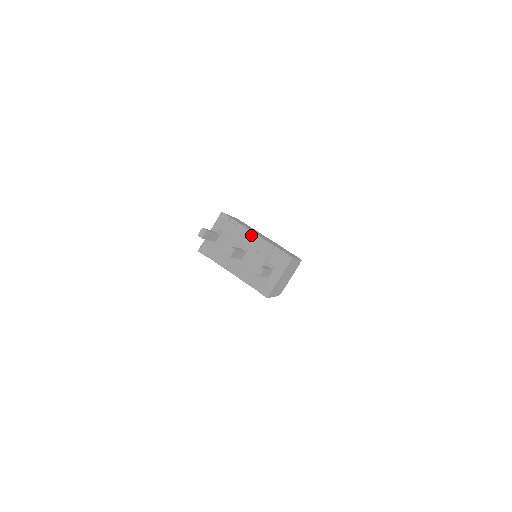
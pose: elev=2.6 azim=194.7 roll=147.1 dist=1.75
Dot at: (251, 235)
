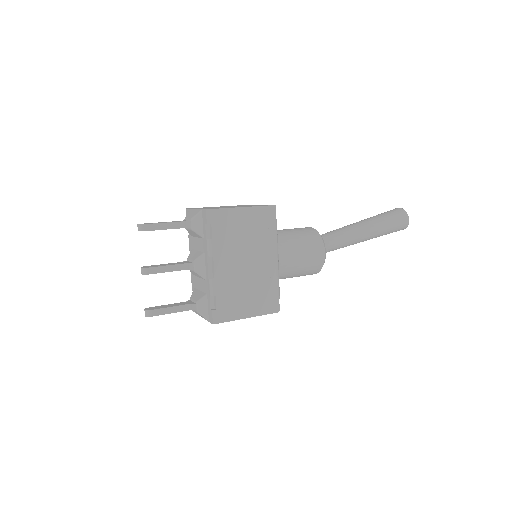
Dot at: (207, 262)
